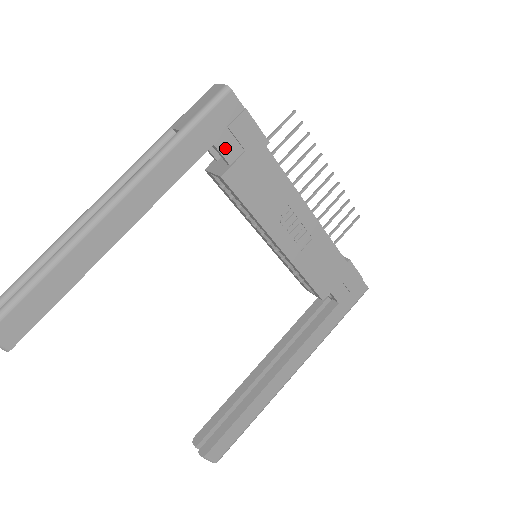
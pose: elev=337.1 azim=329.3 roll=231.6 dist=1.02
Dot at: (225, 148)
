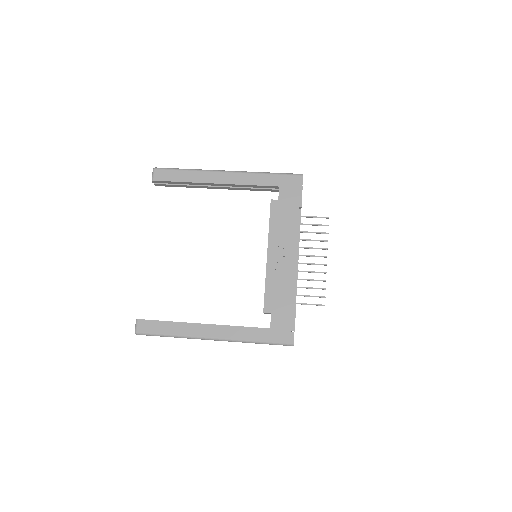
Dot at: (282, 192)
